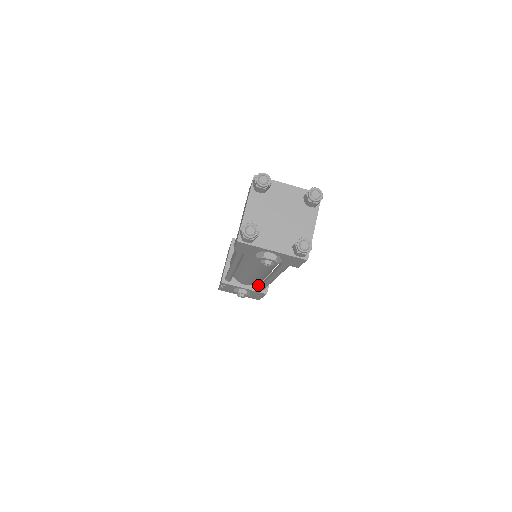
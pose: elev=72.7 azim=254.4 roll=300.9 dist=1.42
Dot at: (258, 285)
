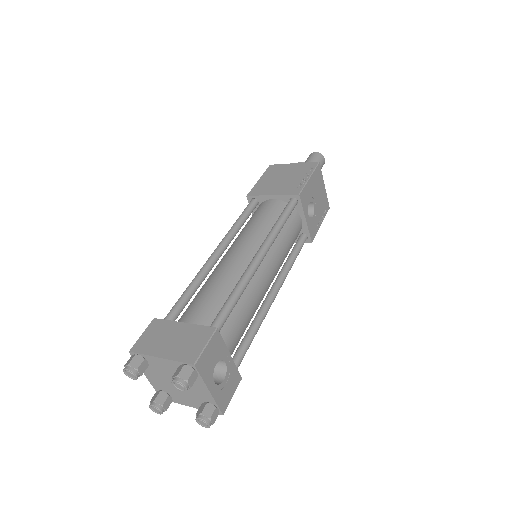
Dot at: occluded
